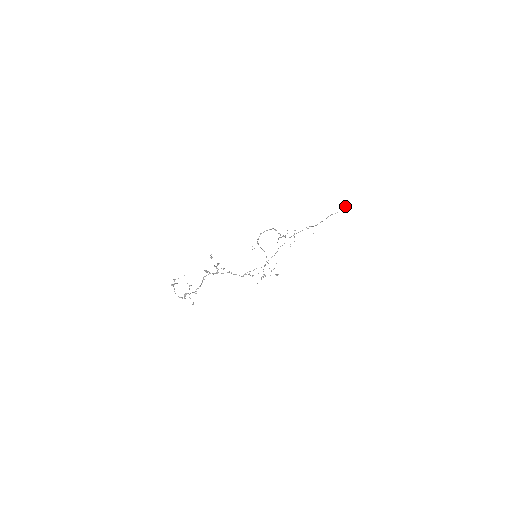
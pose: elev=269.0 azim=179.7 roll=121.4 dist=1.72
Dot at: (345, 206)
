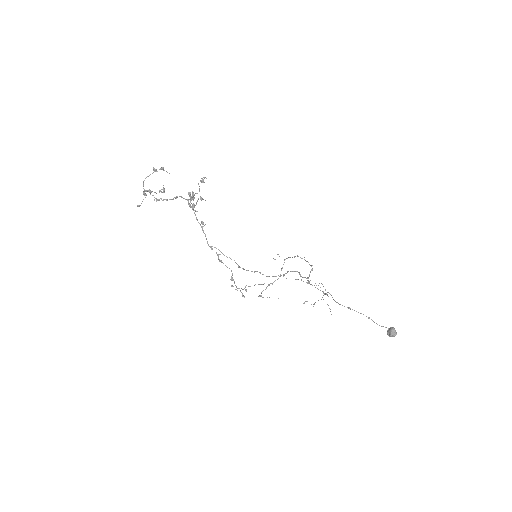
Dot at: (395, 331)
